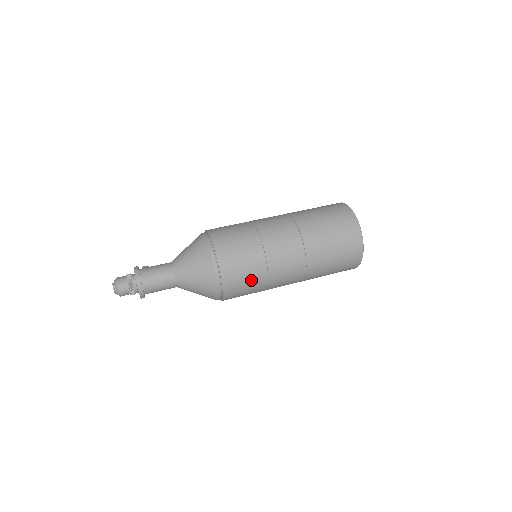
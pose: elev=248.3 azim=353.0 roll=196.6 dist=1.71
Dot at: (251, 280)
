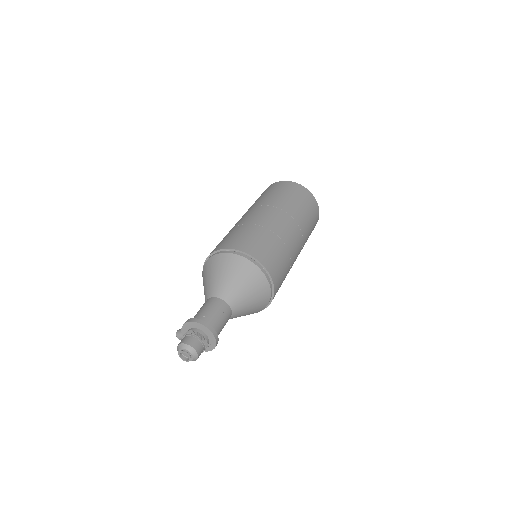
Dot at: (283, 263)
